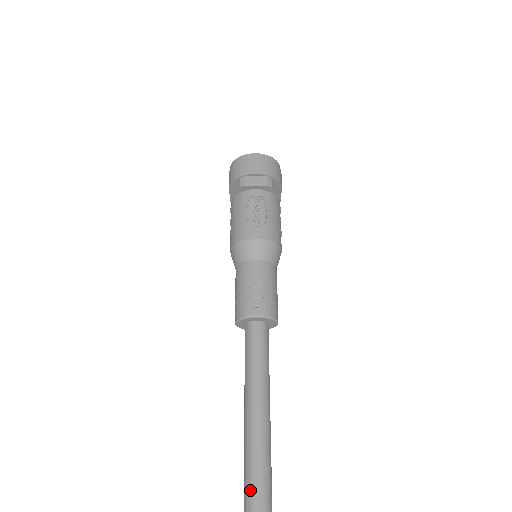
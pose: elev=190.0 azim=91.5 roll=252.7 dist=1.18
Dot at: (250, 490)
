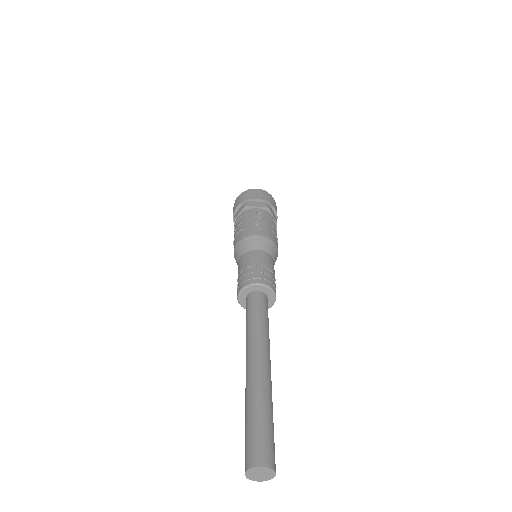
Dot at: (252, 411)
